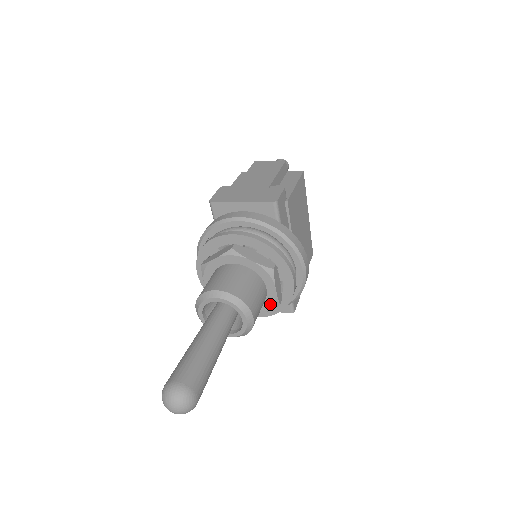
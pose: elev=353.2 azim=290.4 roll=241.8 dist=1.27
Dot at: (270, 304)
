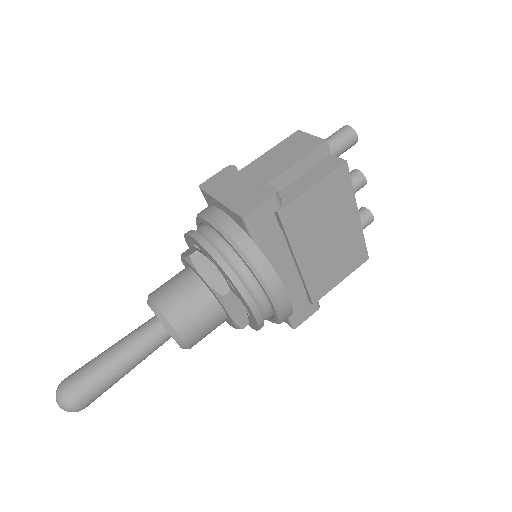
Dot at: (232, 324)
